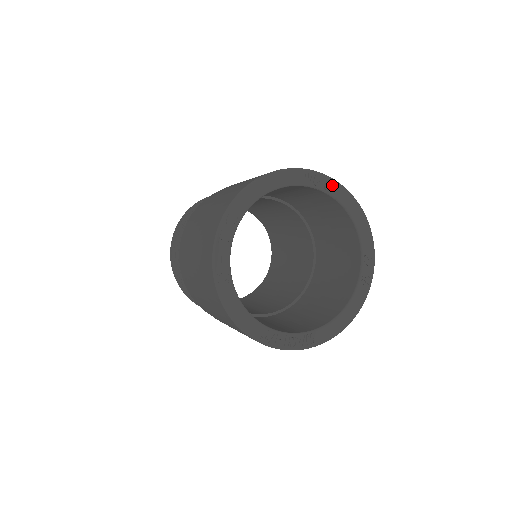
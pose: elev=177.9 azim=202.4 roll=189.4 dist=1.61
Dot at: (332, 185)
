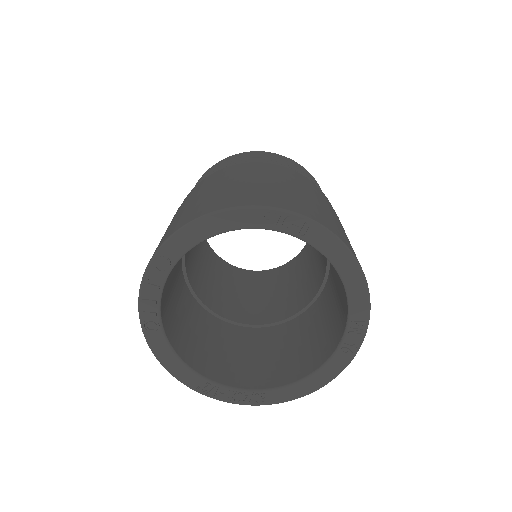
Dot at: (312, 230)
